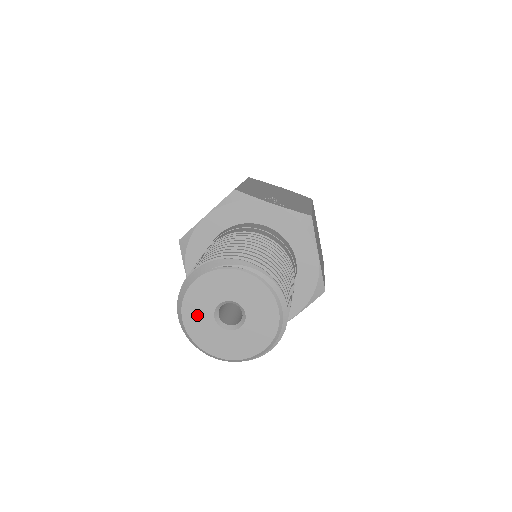
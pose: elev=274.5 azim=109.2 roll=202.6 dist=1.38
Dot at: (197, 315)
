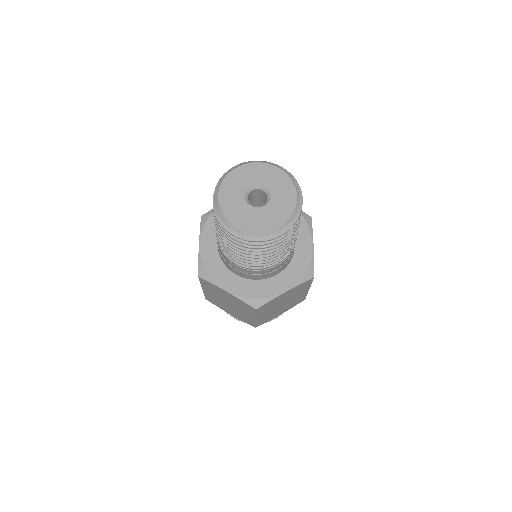
Dot at: (231, 192)
